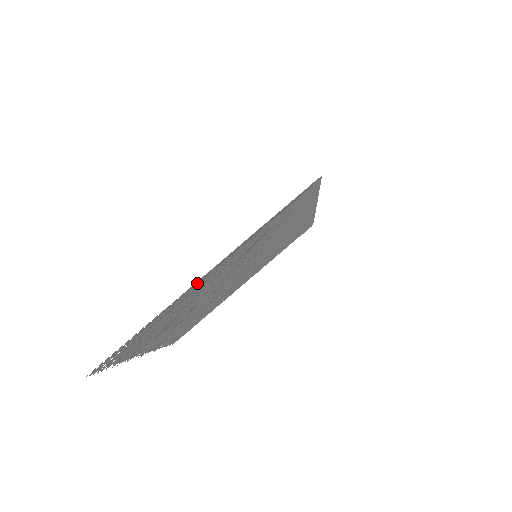
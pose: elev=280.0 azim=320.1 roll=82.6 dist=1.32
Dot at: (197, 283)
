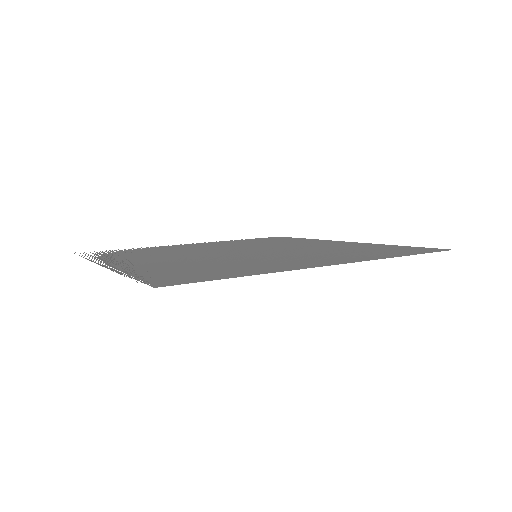
Dot at: occluded
